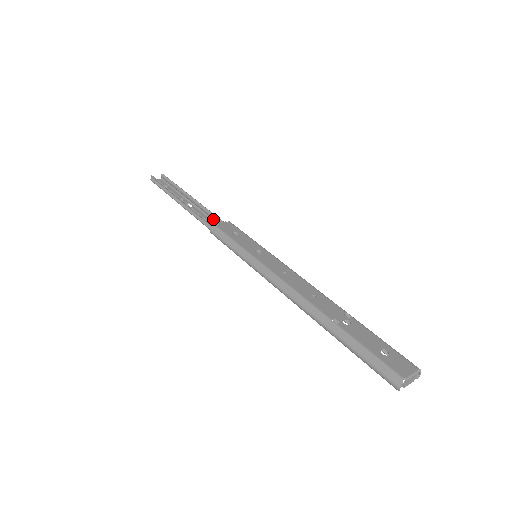
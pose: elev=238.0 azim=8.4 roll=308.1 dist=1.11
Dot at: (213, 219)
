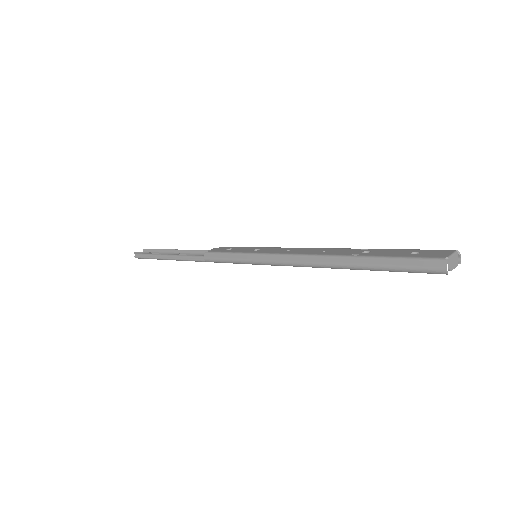
Dot at: occluded
